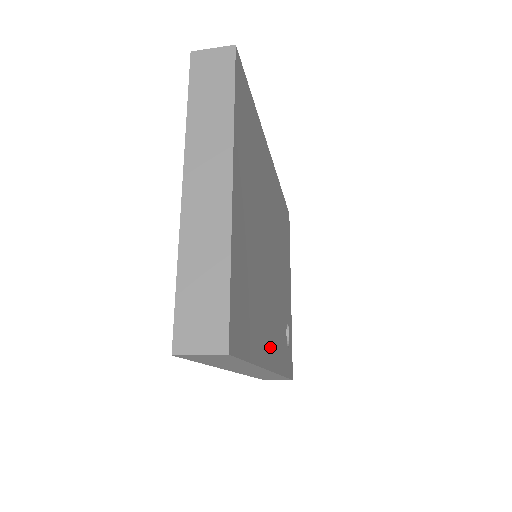
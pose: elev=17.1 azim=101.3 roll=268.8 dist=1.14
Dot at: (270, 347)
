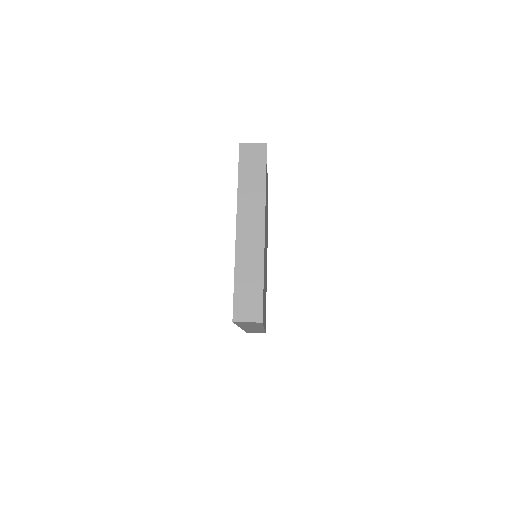
Dot at: occluded
